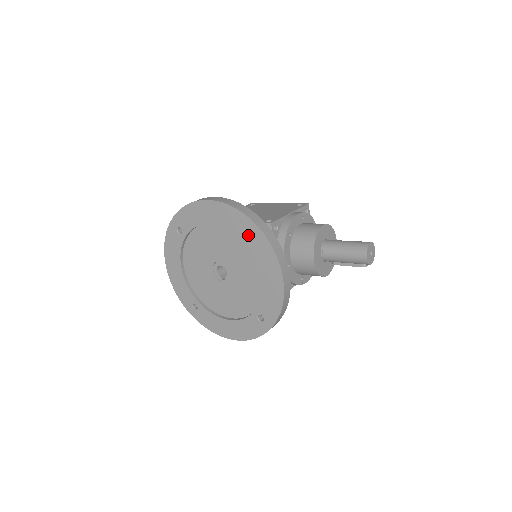
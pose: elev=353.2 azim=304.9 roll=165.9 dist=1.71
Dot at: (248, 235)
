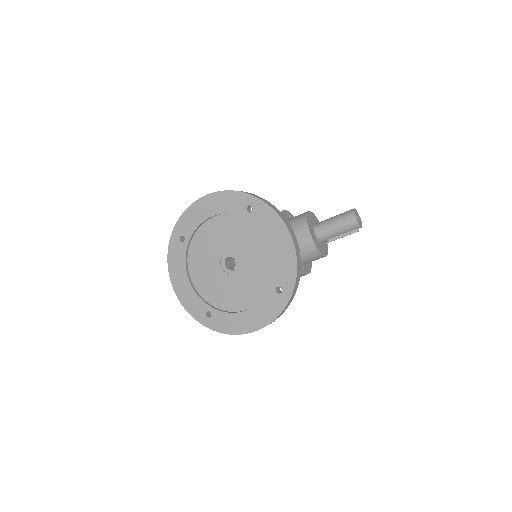
Dot at: (249, 212)
